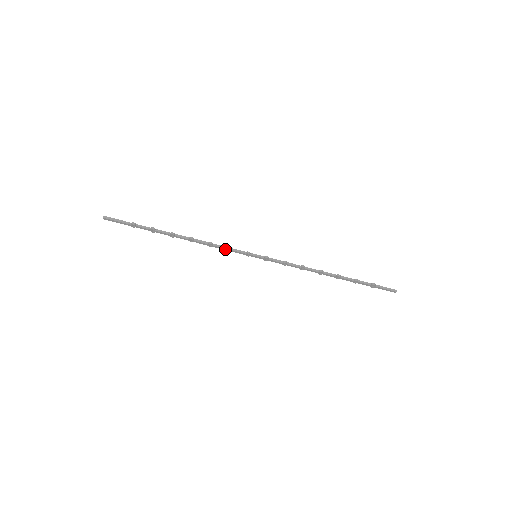
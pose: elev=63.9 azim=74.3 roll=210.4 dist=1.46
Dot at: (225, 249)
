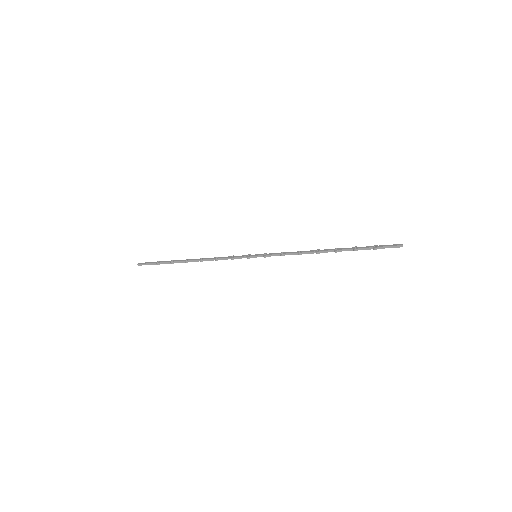
Dot at: occluded
